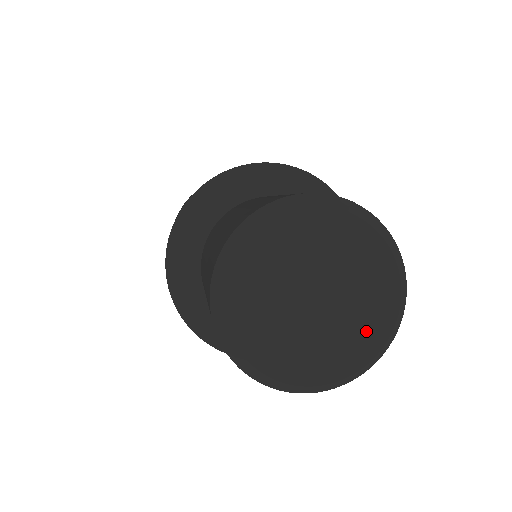
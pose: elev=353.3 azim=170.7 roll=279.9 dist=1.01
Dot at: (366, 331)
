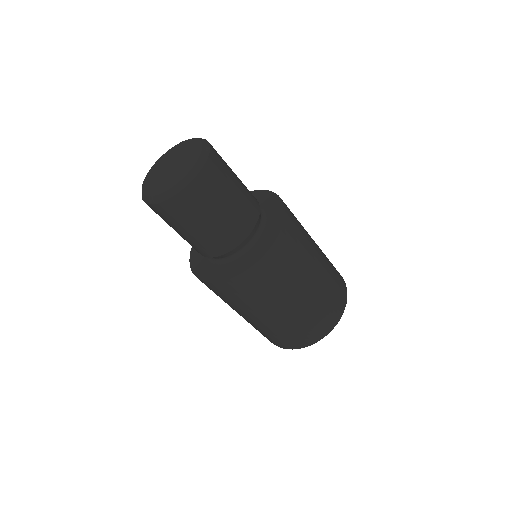
Dot at: (192, 149)
